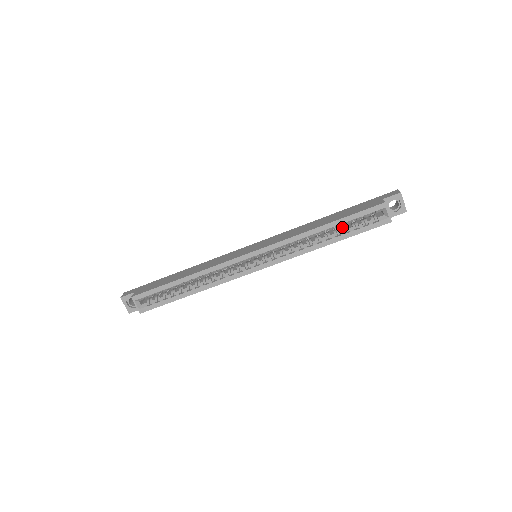
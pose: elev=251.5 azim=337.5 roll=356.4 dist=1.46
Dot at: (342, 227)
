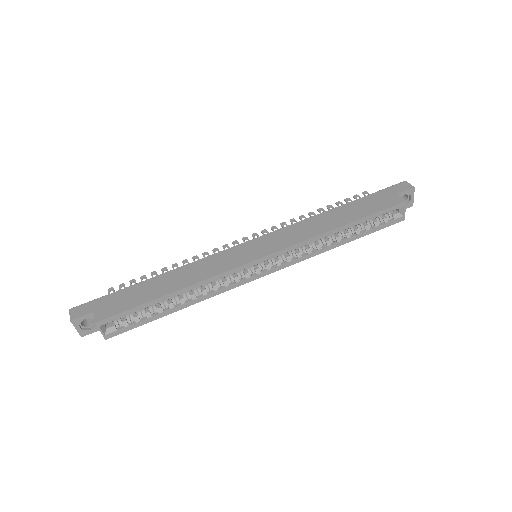
Dot at: occluded
